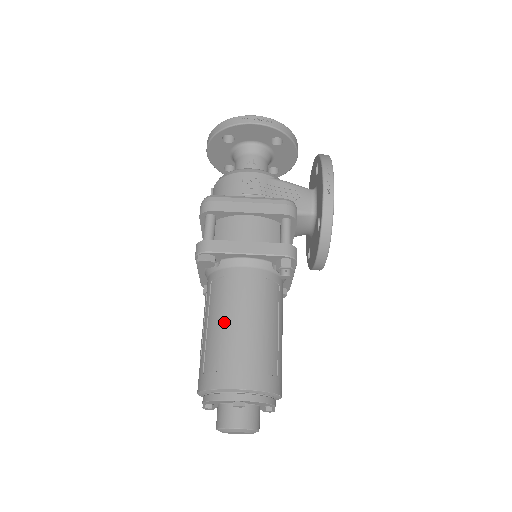
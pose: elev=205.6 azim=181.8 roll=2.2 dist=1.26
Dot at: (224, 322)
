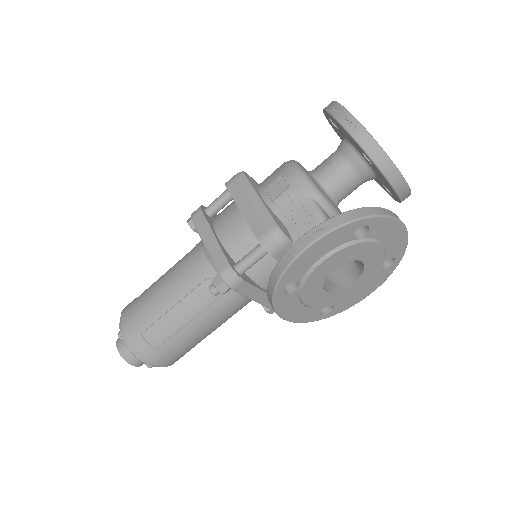
Dot at: (161, 278)
